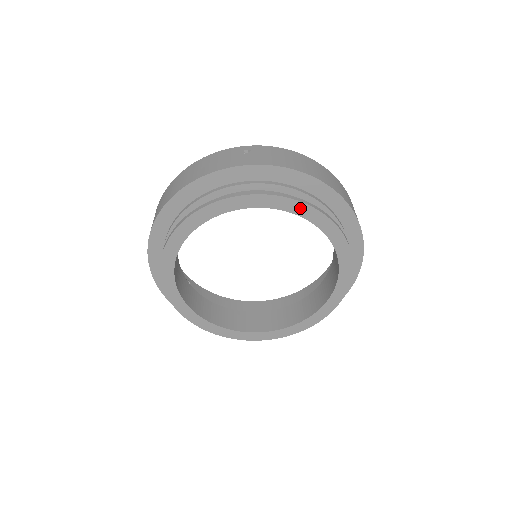
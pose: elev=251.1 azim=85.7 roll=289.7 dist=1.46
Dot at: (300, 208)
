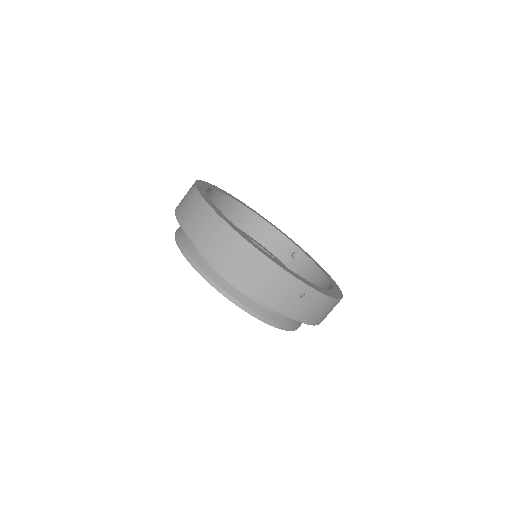
Dot at: occluded
